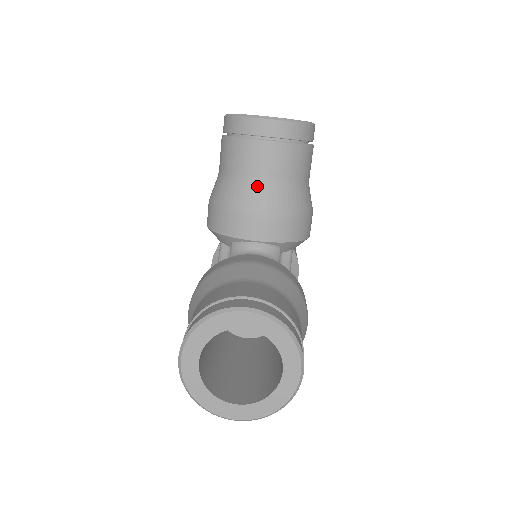
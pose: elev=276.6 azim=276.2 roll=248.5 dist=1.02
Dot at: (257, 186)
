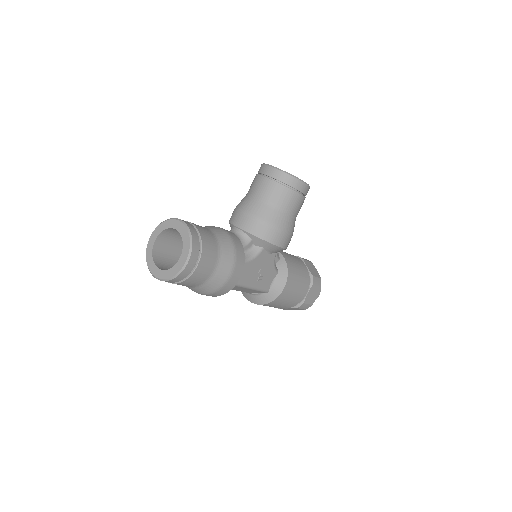
Dot at: (252, 200)
